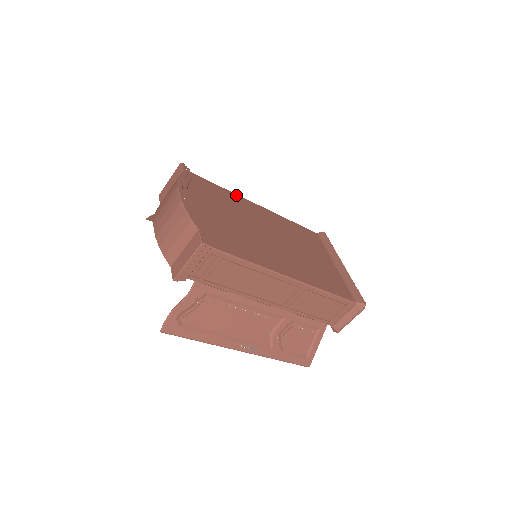
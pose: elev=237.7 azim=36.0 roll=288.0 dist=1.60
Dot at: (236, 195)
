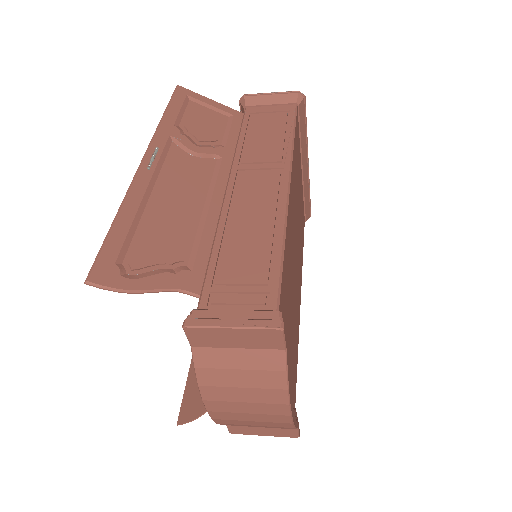
Dot at: (287, 229)
